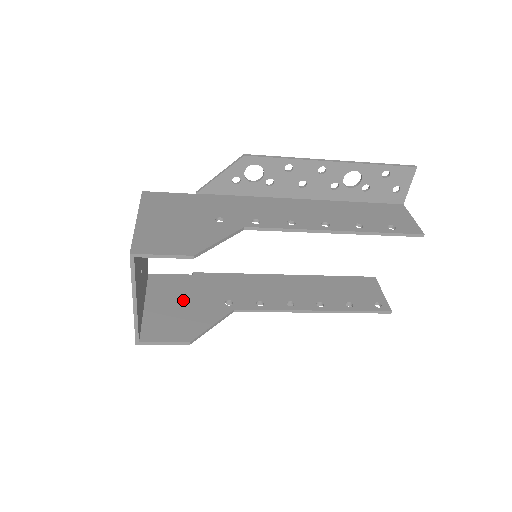
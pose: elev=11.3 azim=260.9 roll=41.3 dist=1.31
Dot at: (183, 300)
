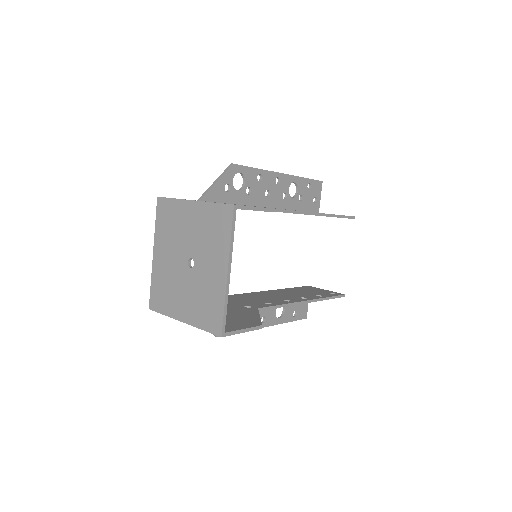
Dot at: occluded
